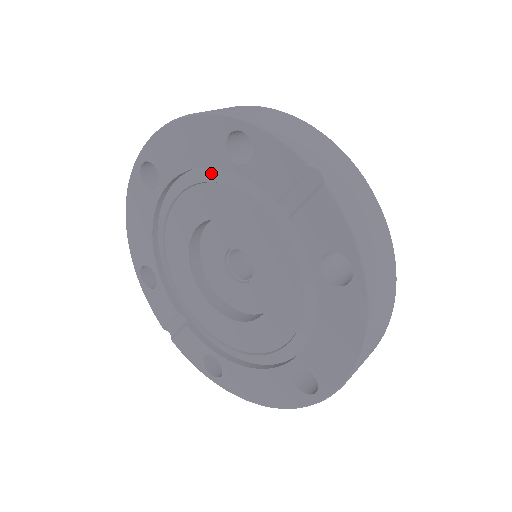
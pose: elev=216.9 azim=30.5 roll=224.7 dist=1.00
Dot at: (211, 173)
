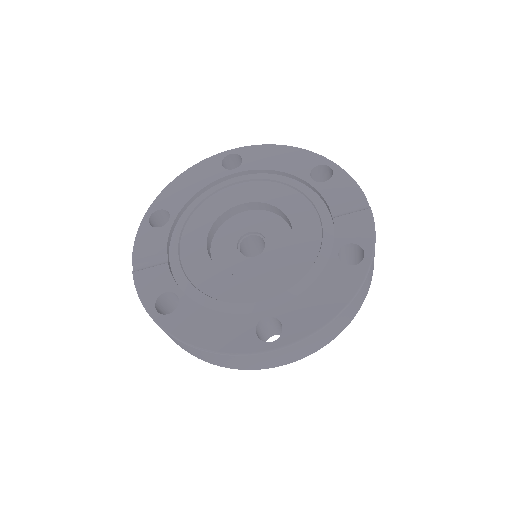
Dot at: (286, 179)
